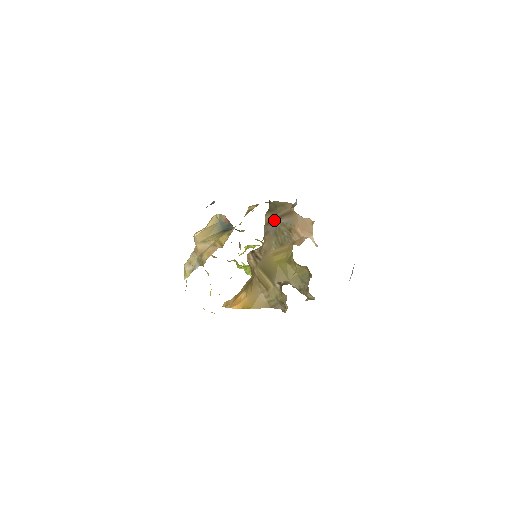
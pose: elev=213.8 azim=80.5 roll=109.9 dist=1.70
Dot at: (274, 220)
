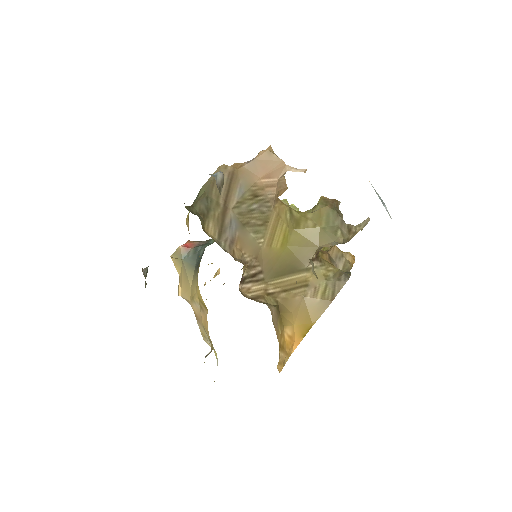
Dot at: (223, 217)
